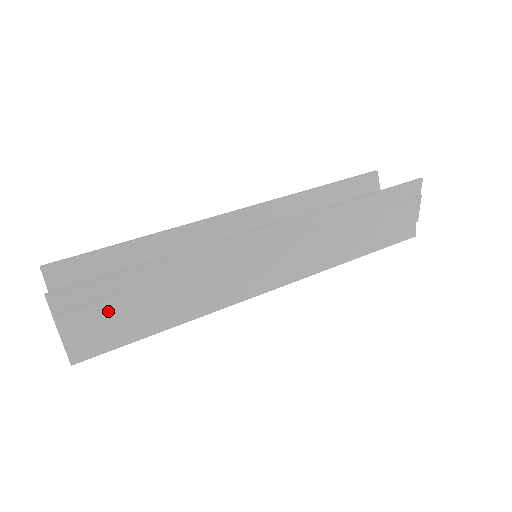
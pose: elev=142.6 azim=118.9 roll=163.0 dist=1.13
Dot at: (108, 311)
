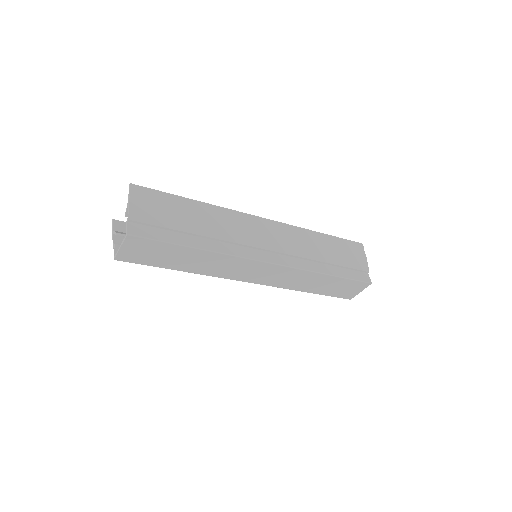
Dot at: (161, 212)
